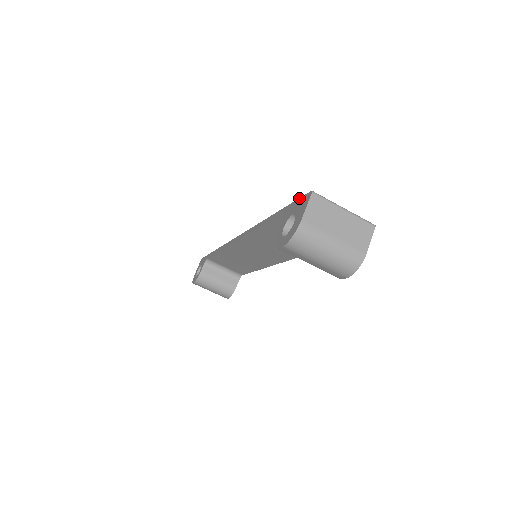
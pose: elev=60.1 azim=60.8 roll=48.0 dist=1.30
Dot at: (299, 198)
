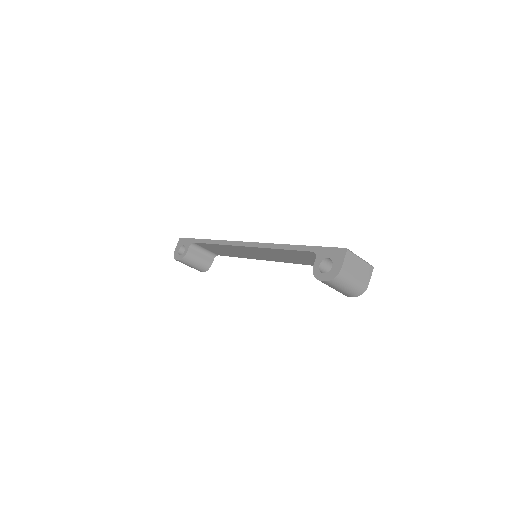
Dot at: (332, 247)
